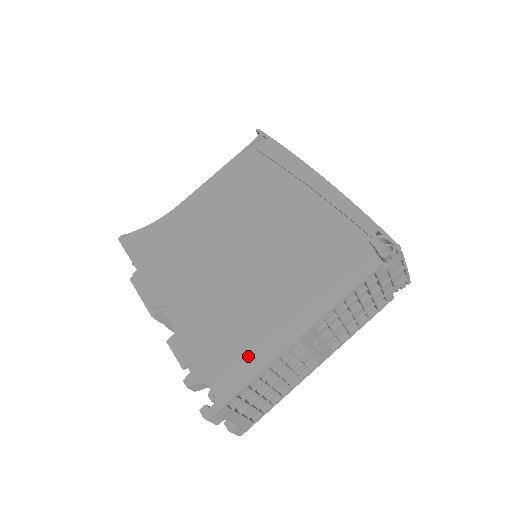
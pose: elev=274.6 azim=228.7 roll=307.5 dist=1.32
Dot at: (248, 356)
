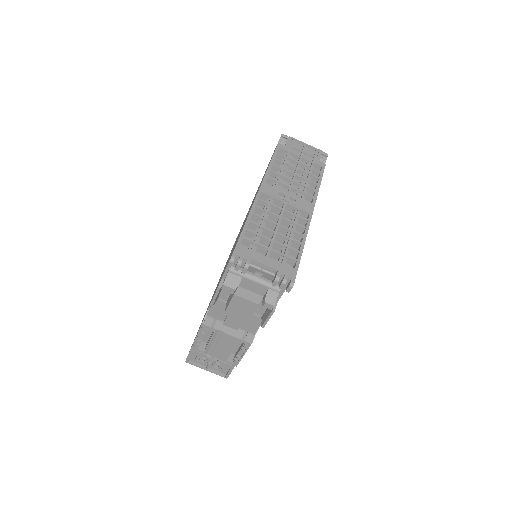
Dot at: occluded
